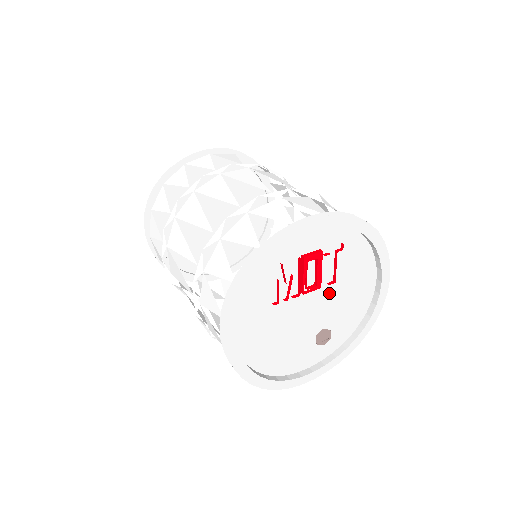
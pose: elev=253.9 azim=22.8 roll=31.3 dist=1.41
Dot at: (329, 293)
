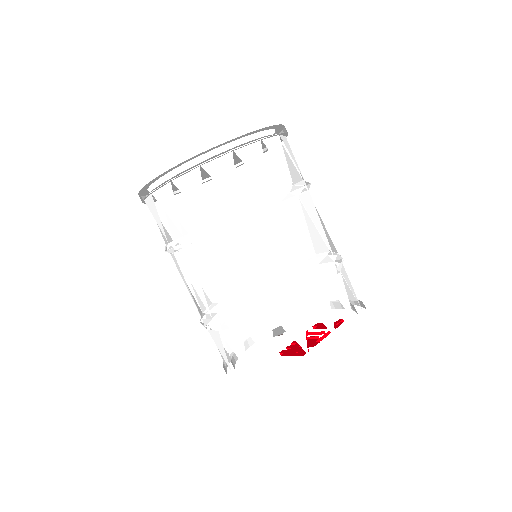
Dot at: occluded
